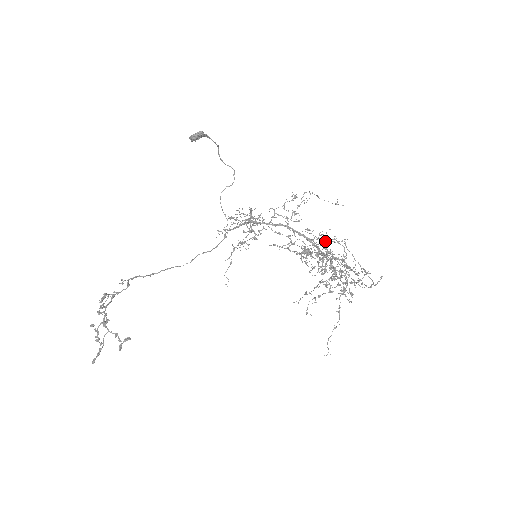
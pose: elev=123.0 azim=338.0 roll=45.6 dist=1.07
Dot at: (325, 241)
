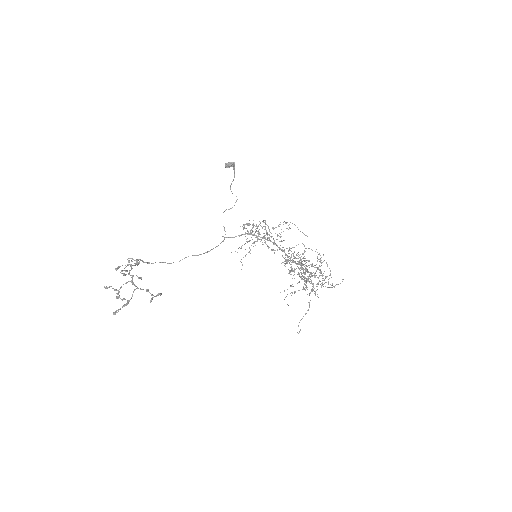
Dot at: occluded
